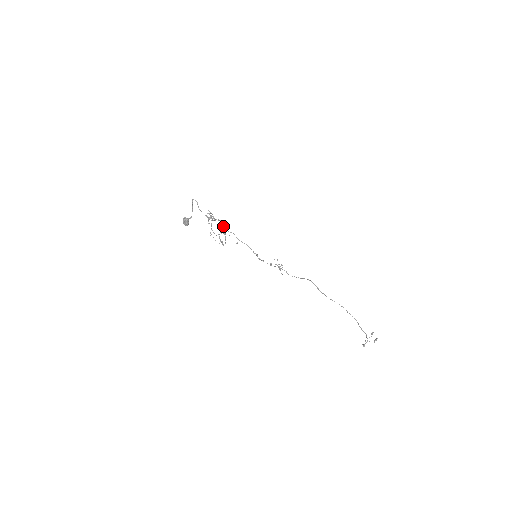
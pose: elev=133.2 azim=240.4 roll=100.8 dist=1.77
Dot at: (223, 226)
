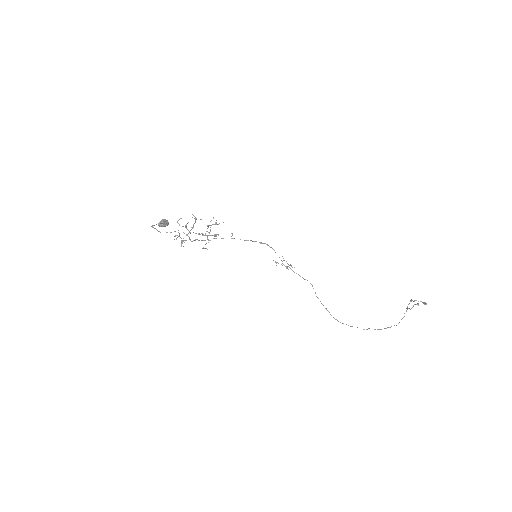
Dot at: (207, 228)
